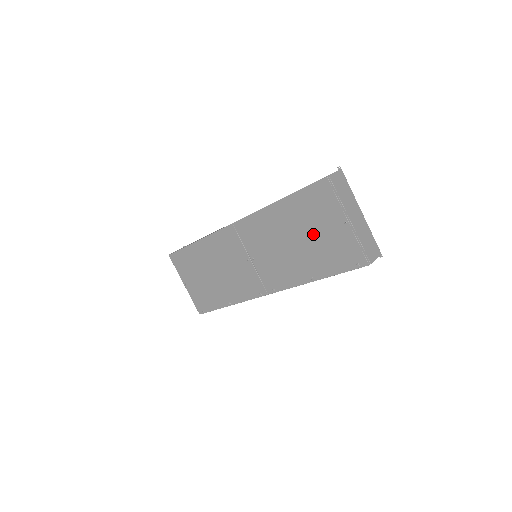
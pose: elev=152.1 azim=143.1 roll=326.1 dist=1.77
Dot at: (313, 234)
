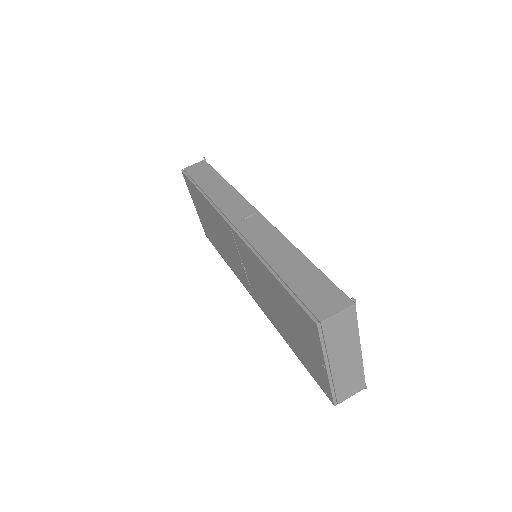
Dot at: (295, 330)
